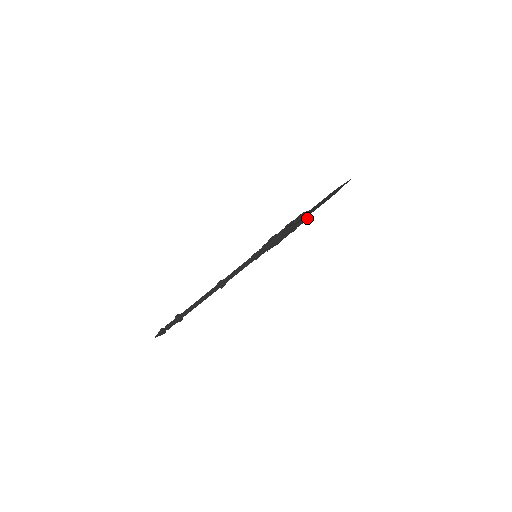
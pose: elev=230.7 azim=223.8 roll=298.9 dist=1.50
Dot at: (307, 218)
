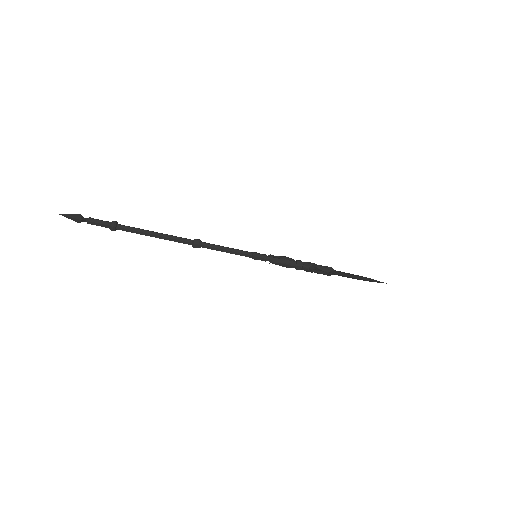
Dot at: occluded
